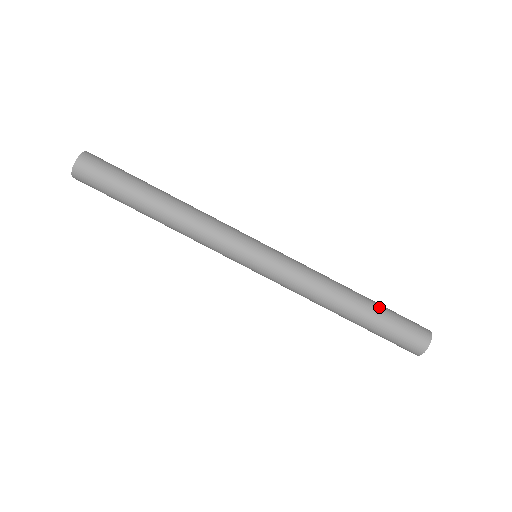
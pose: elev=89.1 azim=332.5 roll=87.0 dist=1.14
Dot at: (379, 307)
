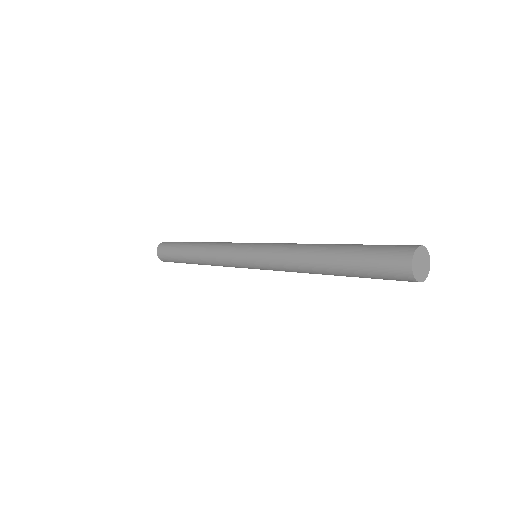
Dot at: occluded
